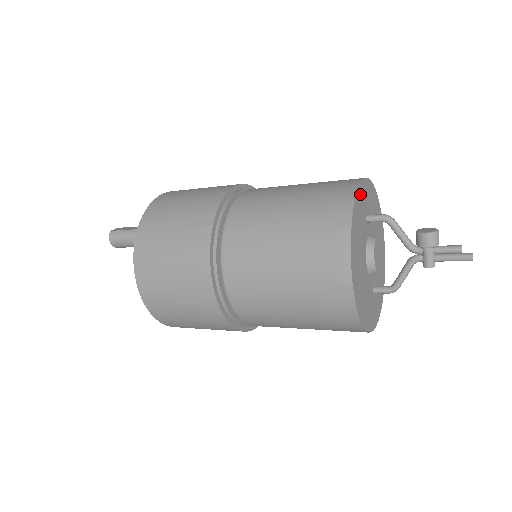
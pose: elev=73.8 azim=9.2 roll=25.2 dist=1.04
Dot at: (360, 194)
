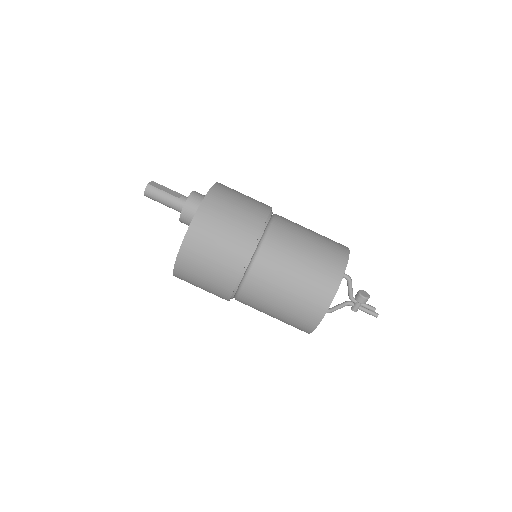
Dot at: occluded
